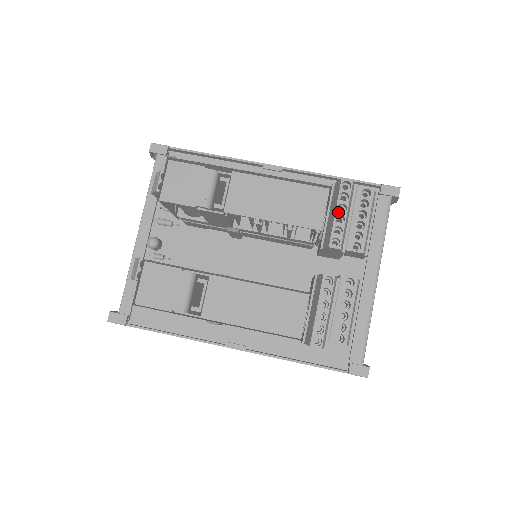
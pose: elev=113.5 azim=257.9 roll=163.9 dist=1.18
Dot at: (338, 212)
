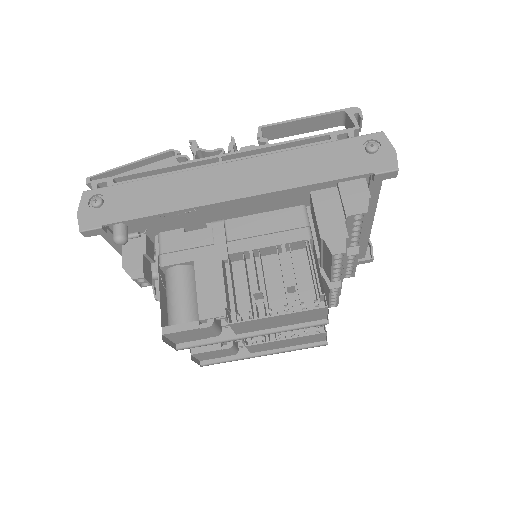
Dot at: (334, 269)
